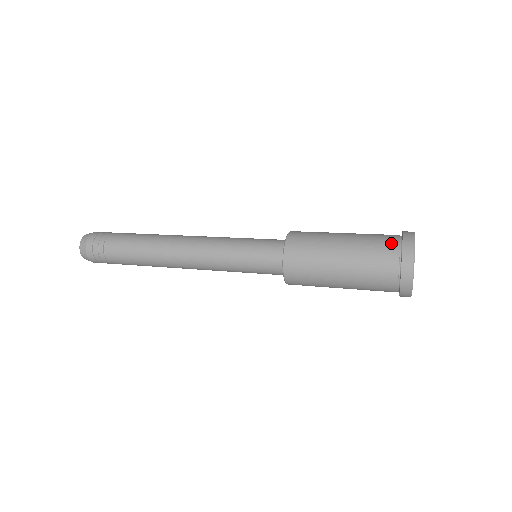
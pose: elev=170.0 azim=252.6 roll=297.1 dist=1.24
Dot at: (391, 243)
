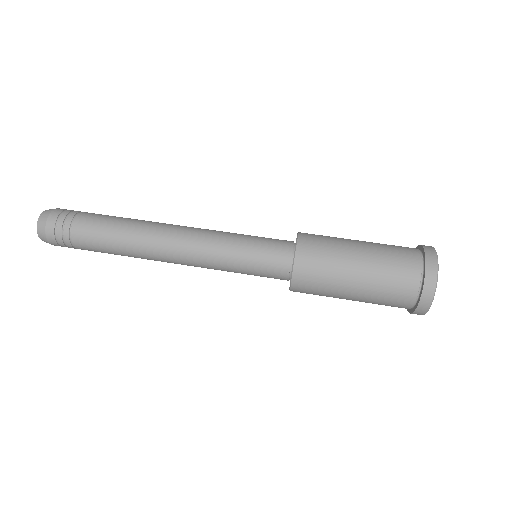
Dot at: (404, 305)
